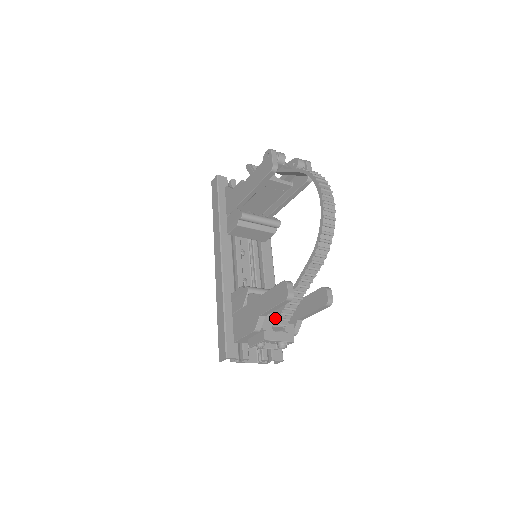
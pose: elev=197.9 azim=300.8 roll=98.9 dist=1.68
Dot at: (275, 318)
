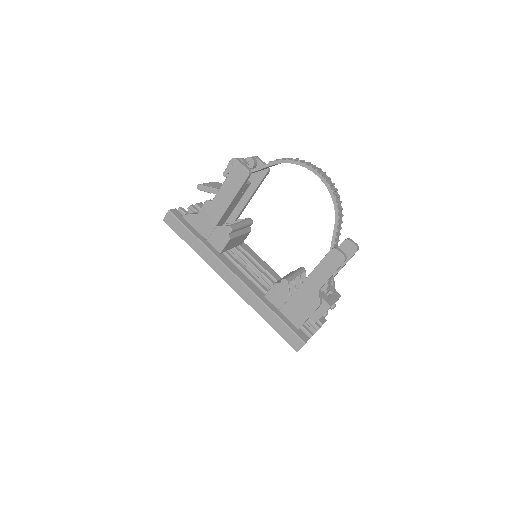
Dot at: (324, 286)
